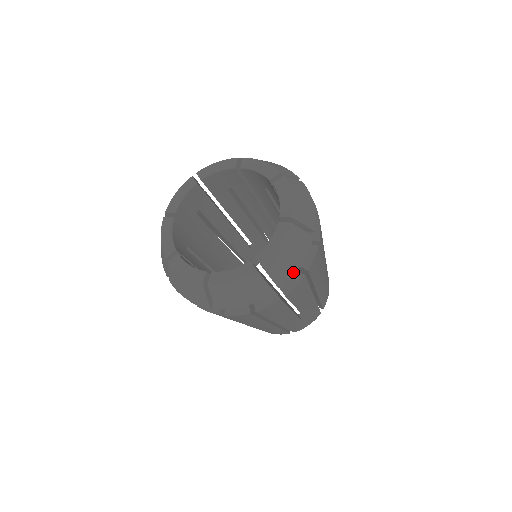
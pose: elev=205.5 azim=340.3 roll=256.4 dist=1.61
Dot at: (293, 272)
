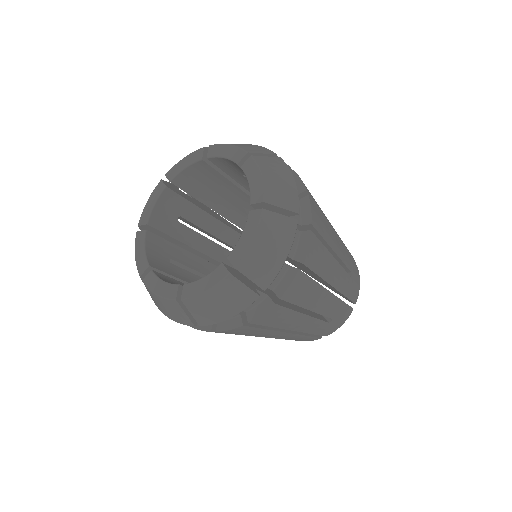
Dot at: (295, 191)
